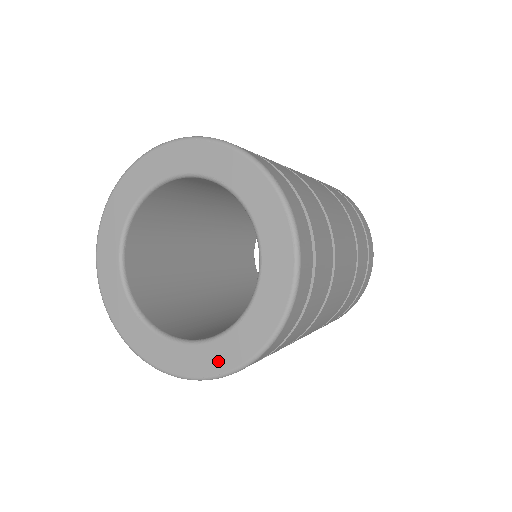
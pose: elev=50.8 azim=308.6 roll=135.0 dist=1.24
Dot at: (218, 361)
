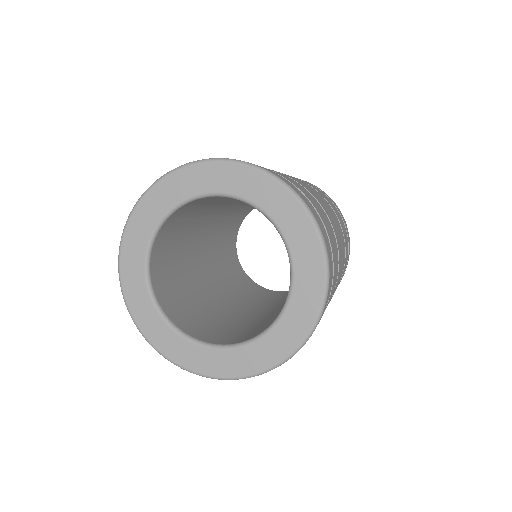
Dot at: (205, 364)
